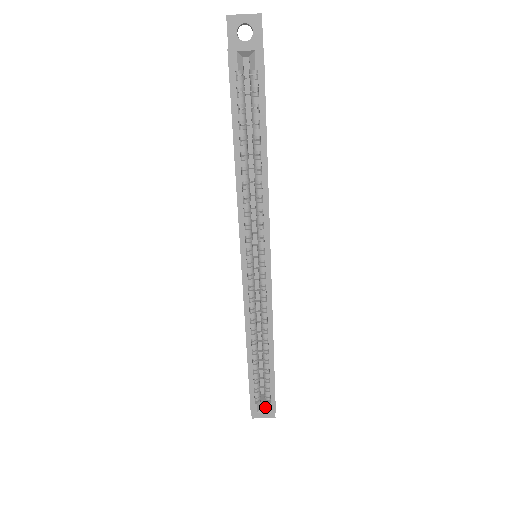
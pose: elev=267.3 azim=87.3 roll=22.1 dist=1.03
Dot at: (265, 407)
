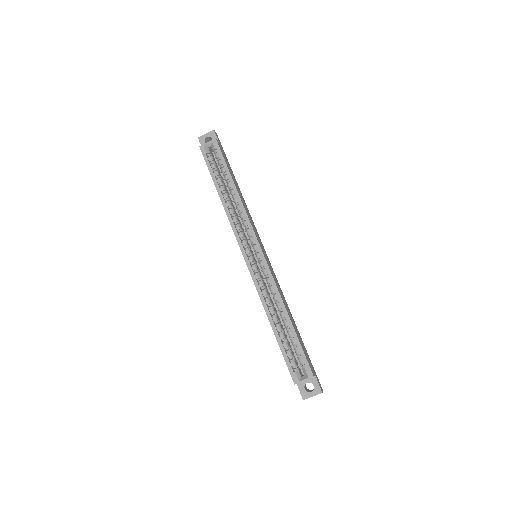
Dot at: (304, 376)
